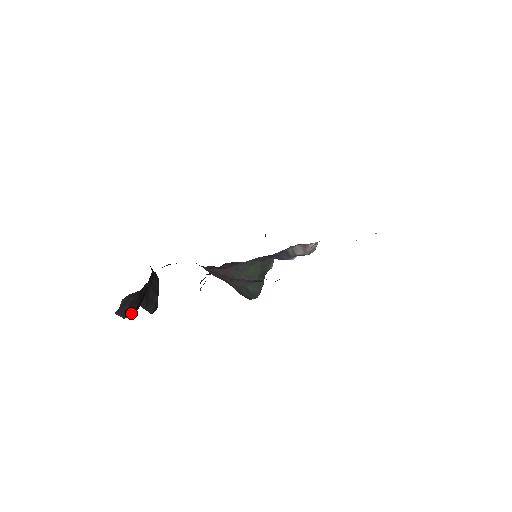
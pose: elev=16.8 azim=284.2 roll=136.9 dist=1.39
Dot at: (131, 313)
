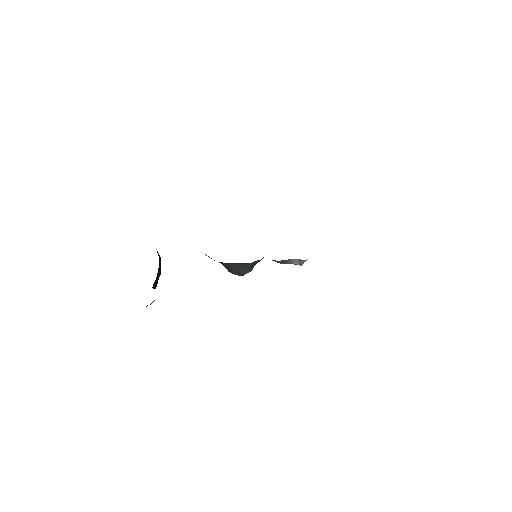
Dot at: occluded
